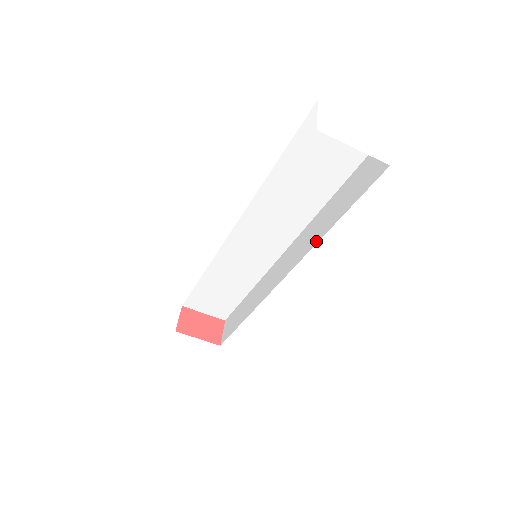
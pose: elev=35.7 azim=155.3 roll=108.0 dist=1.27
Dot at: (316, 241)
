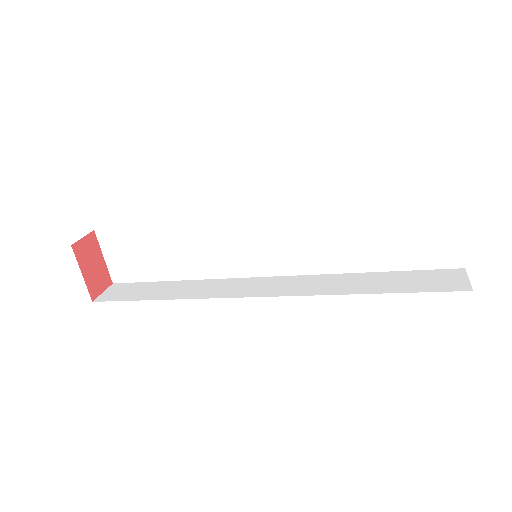
Dot at: (336, 292)
